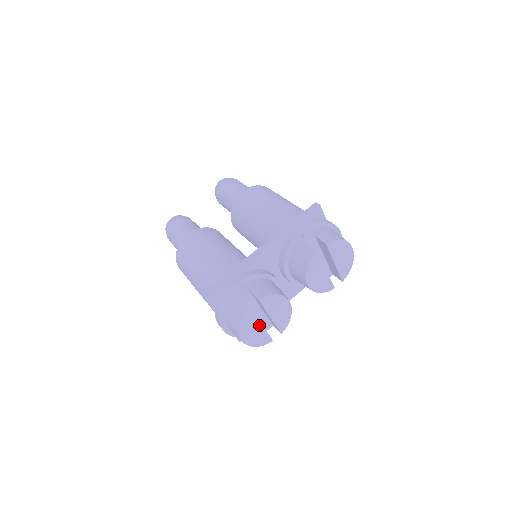
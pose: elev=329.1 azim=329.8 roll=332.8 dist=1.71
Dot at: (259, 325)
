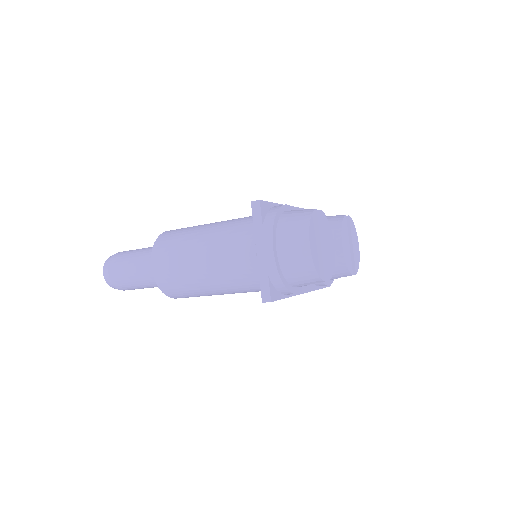
Dot at: (319, 243)
